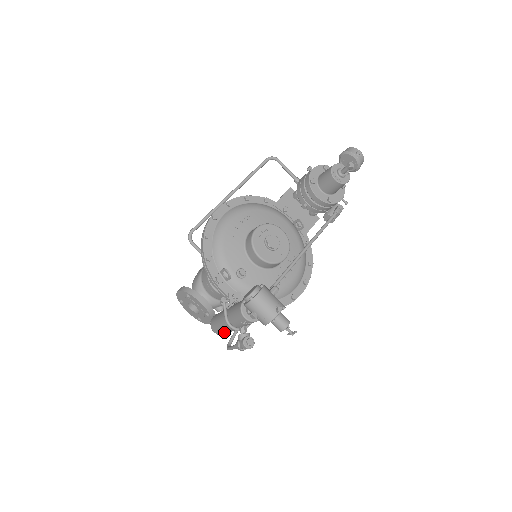
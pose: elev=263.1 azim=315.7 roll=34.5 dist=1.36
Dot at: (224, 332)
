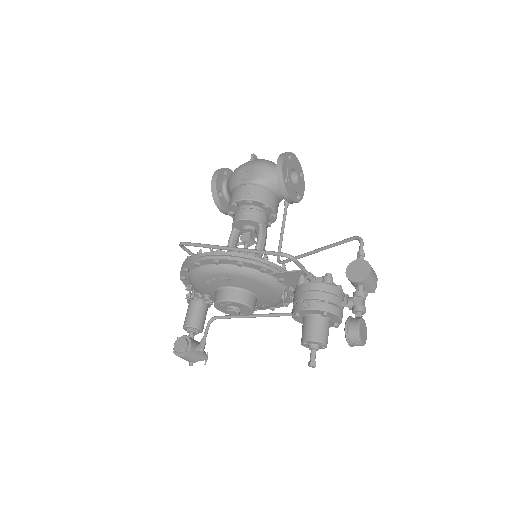
Dot at: occluded
